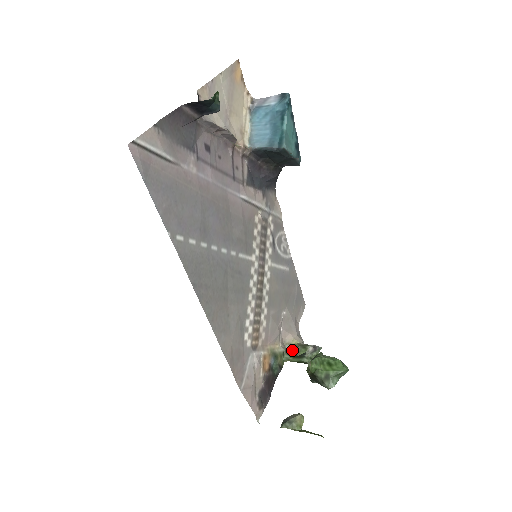
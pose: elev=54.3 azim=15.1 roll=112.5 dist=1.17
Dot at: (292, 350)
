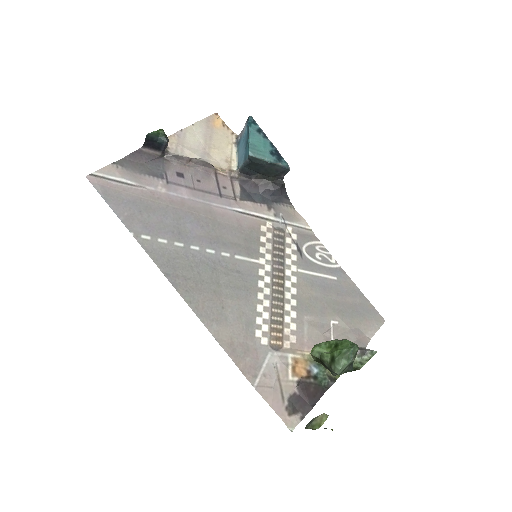
Dot at: occluded
